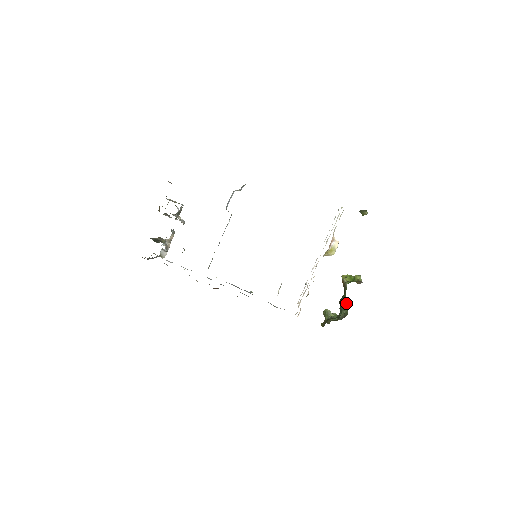
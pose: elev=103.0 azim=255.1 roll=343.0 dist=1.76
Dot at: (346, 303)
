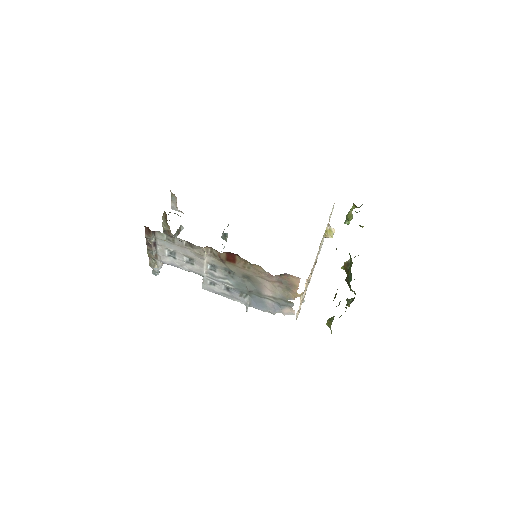
Dot at: occluded
